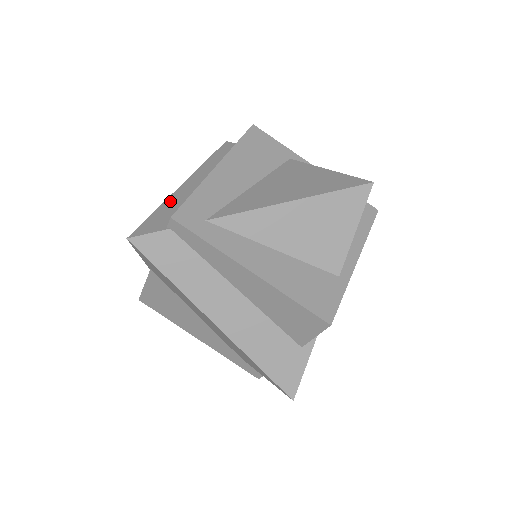
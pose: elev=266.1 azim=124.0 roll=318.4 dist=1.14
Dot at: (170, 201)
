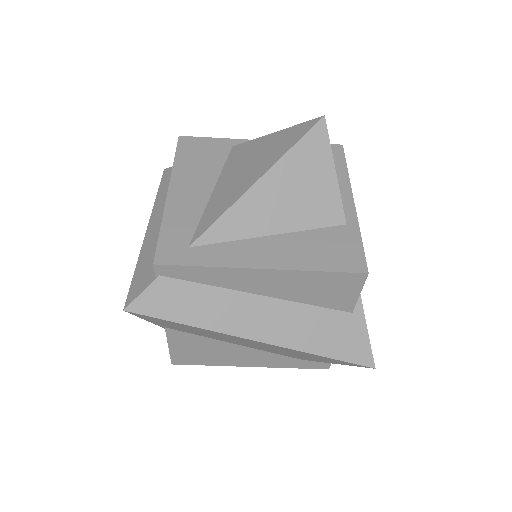
Dot at: (144, 252)
